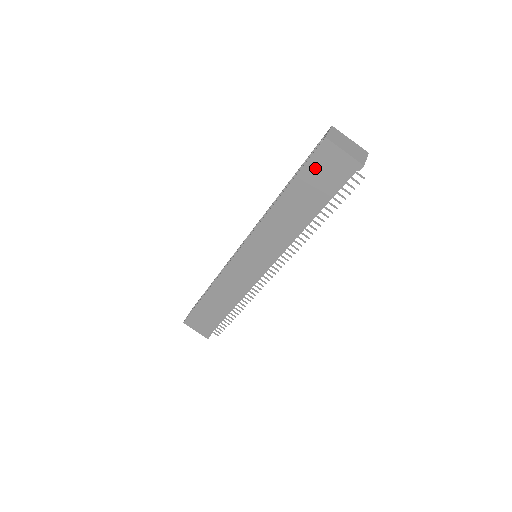
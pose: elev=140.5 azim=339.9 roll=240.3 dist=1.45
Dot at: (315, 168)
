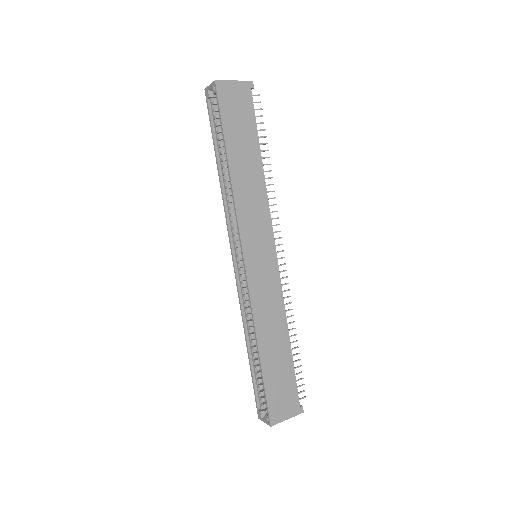
Dot at: (229, 112)
